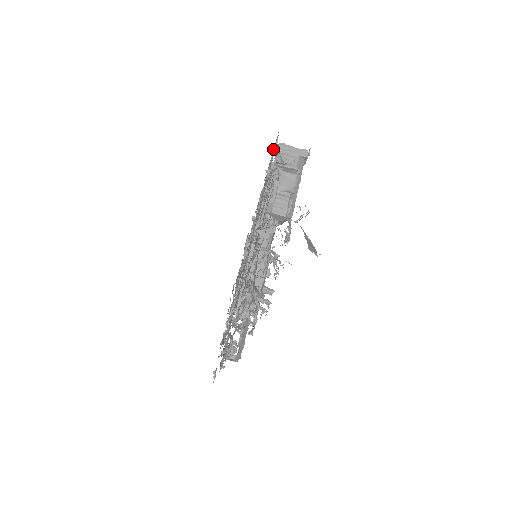
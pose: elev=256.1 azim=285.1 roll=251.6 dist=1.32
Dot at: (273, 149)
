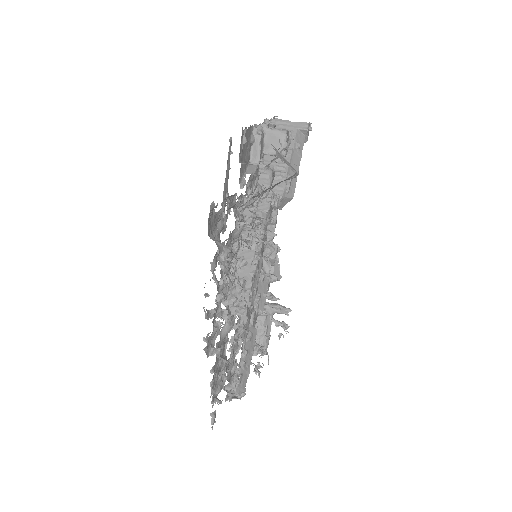
Dot at: occluded
